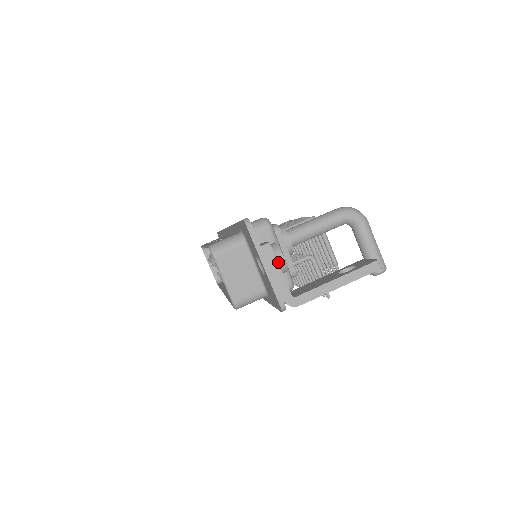
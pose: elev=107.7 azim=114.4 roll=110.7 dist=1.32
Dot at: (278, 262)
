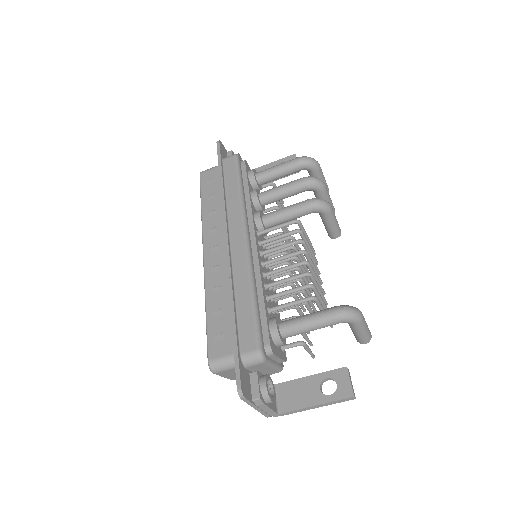
Dot at: (267, 403)
